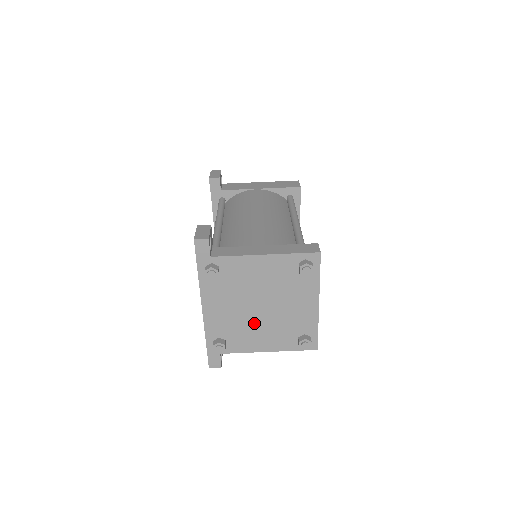
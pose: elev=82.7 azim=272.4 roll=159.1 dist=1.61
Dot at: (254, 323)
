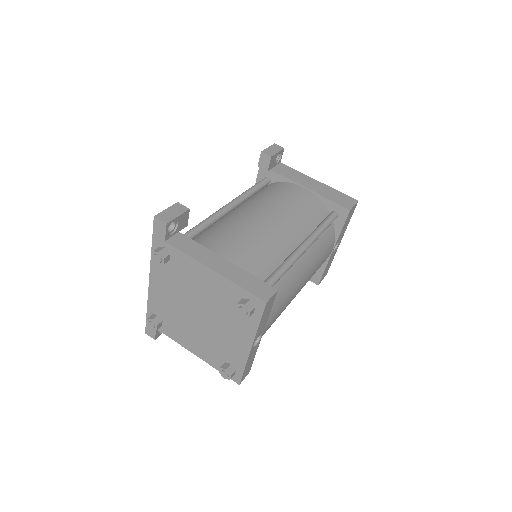
Dot at: (189, 323)
